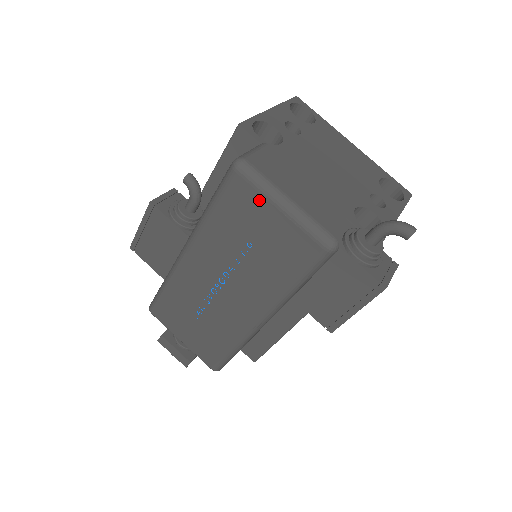
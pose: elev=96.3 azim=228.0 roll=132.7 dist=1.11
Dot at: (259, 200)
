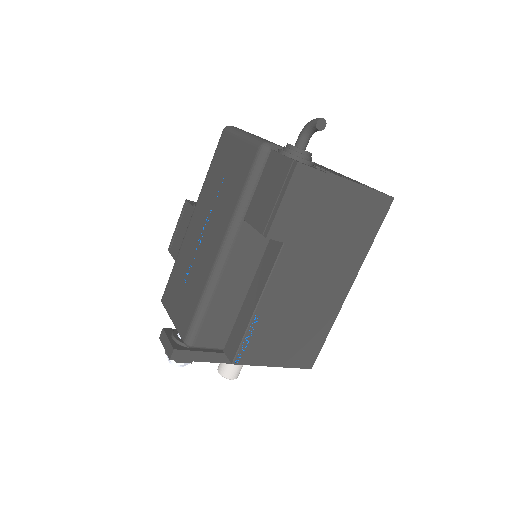
Dot at: (231, 140)
